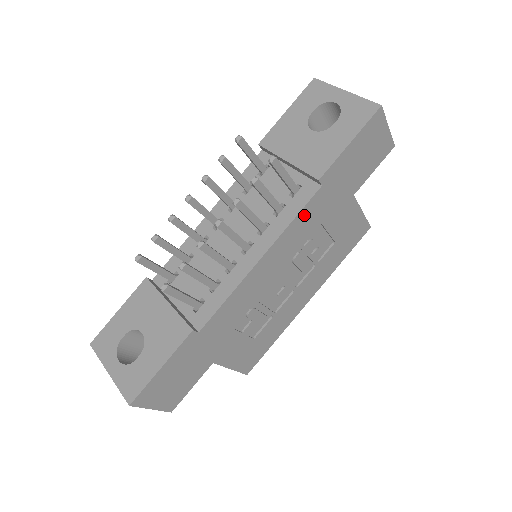
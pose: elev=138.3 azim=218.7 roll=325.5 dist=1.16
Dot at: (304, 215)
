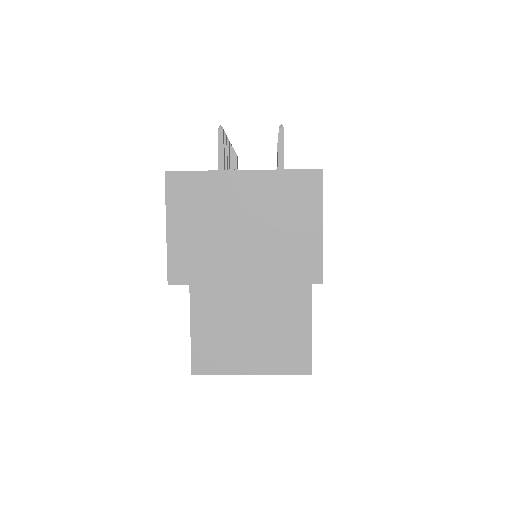
Dot at: occluded
